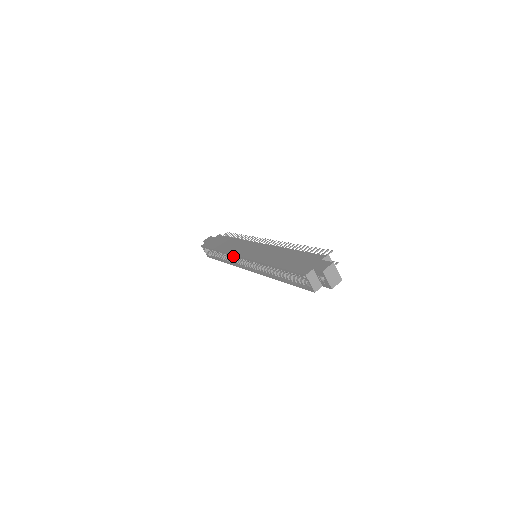
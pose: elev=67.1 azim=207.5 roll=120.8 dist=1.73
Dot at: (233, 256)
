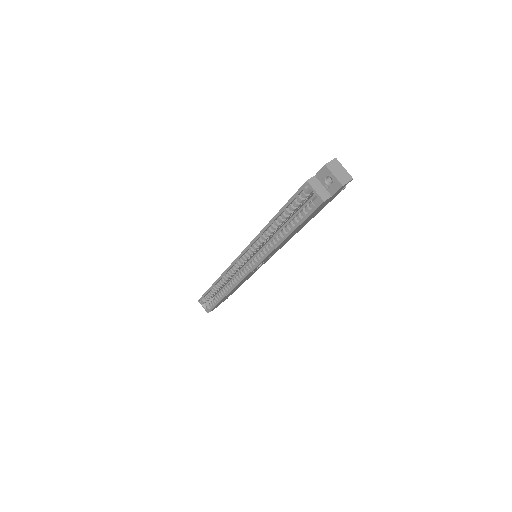
Dot at: (231, 271)
